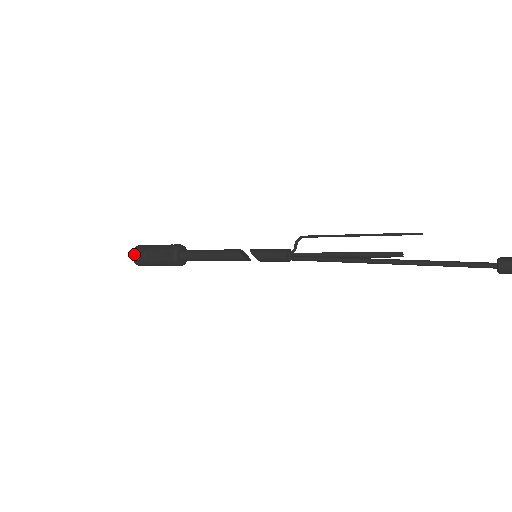
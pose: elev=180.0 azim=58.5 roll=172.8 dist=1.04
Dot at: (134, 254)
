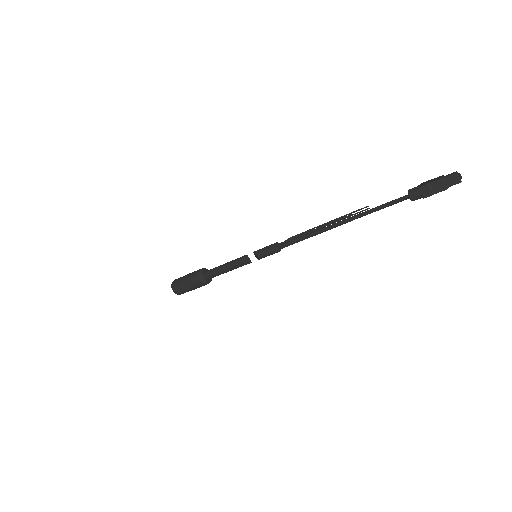
Dot at: (175, 280)
